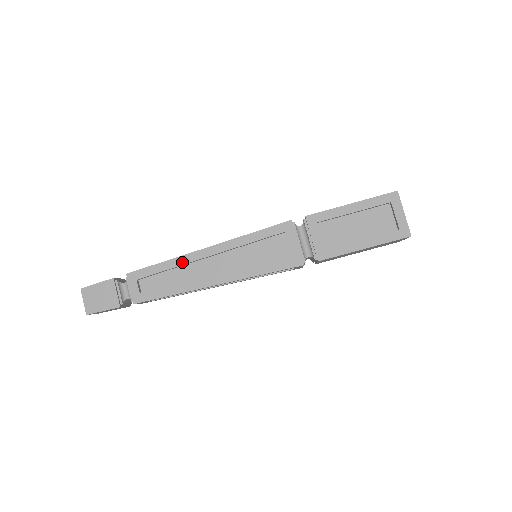
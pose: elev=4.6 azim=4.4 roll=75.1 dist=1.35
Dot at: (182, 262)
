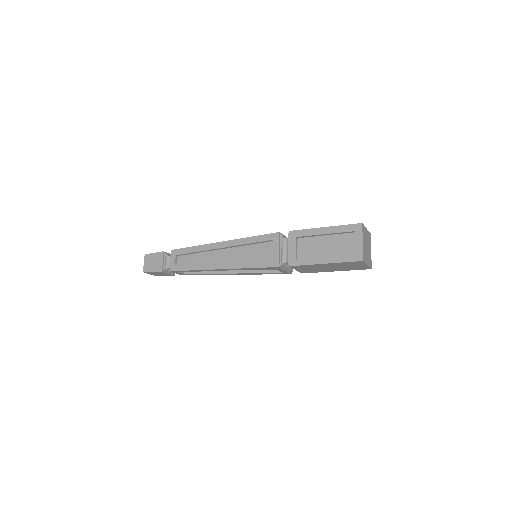
Dot at: (204, 249)
